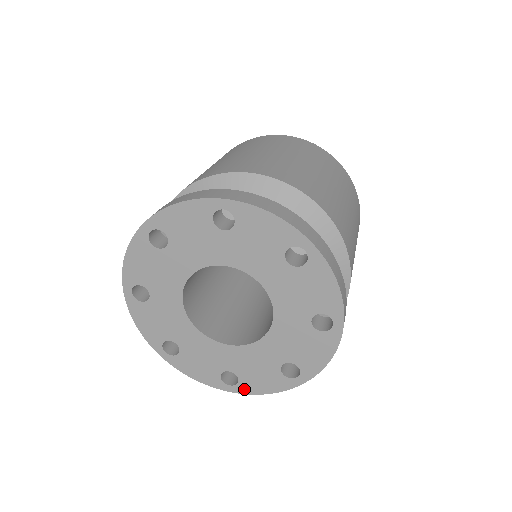
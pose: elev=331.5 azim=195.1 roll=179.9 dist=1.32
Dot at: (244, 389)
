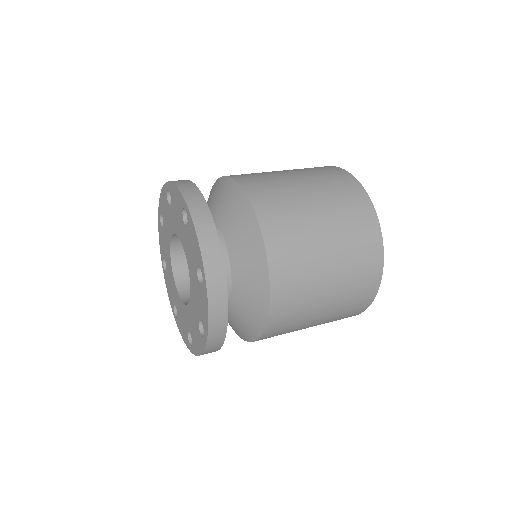
Dot at: (178, 324)
